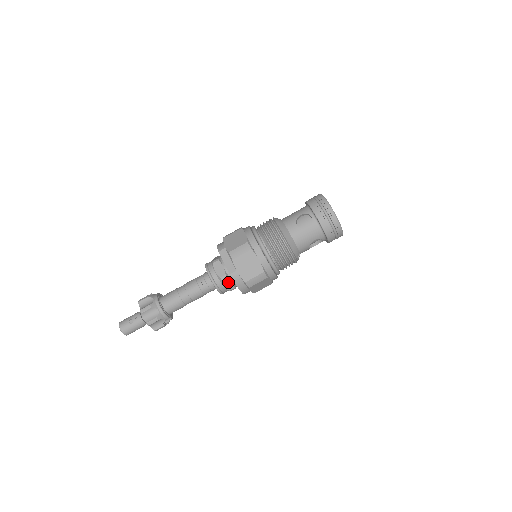
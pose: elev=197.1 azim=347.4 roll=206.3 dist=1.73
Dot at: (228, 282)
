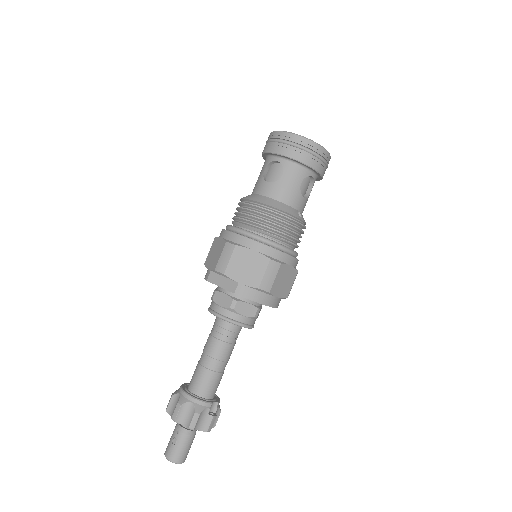
Dot at: (244, 307)
